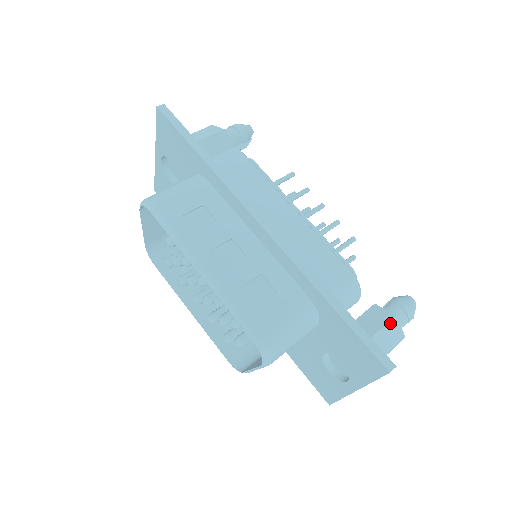
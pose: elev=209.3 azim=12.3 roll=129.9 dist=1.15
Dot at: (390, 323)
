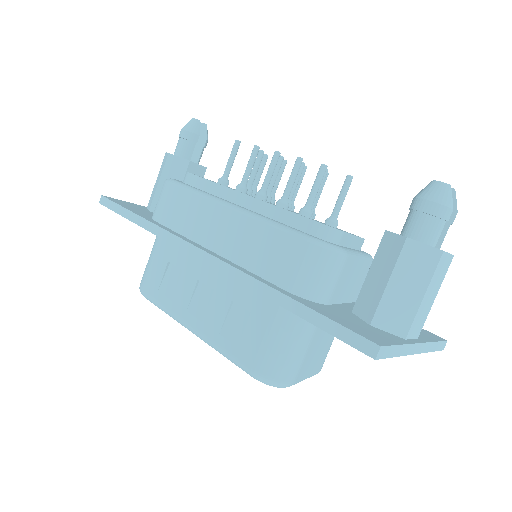
Dot at: (403, 253)
